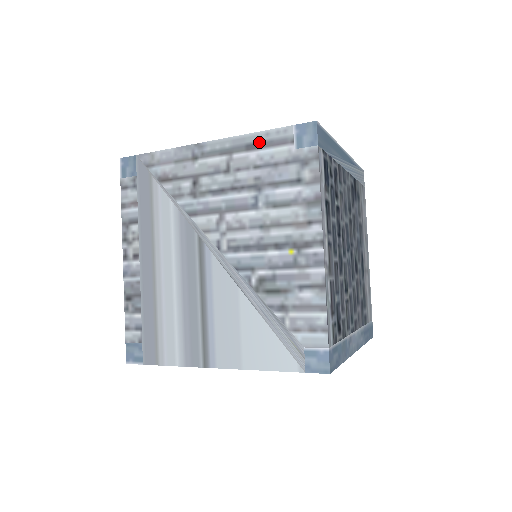
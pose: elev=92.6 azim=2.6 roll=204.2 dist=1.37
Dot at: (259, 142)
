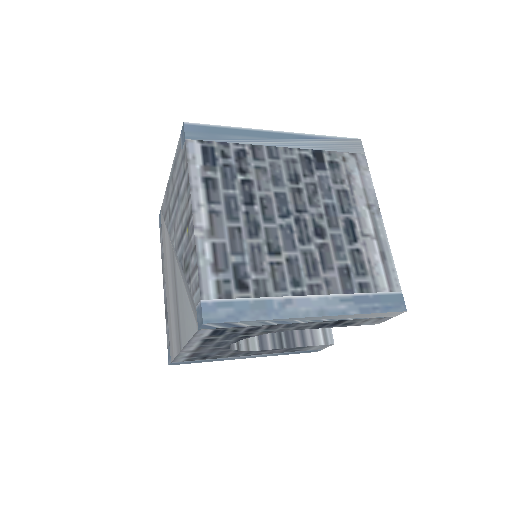
Dot at: (176, 160)
